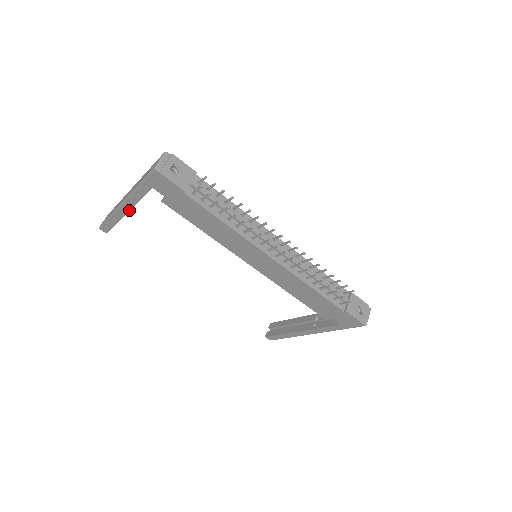
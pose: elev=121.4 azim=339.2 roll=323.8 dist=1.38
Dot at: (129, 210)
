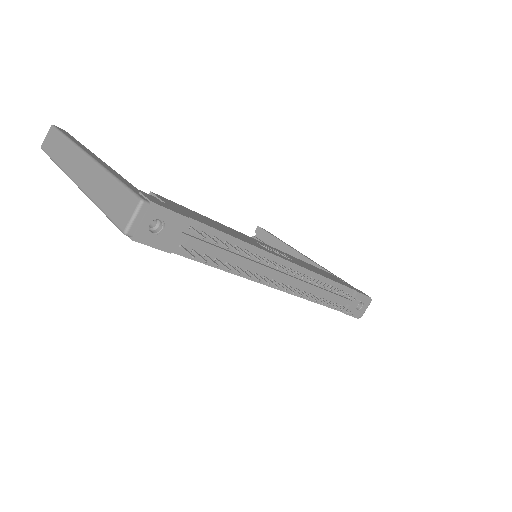
Dot at: occluded
